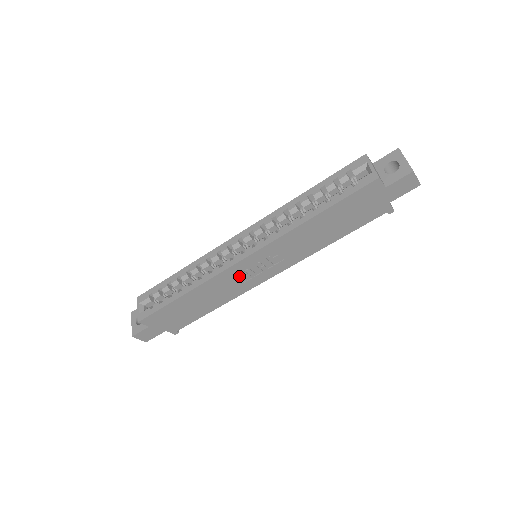
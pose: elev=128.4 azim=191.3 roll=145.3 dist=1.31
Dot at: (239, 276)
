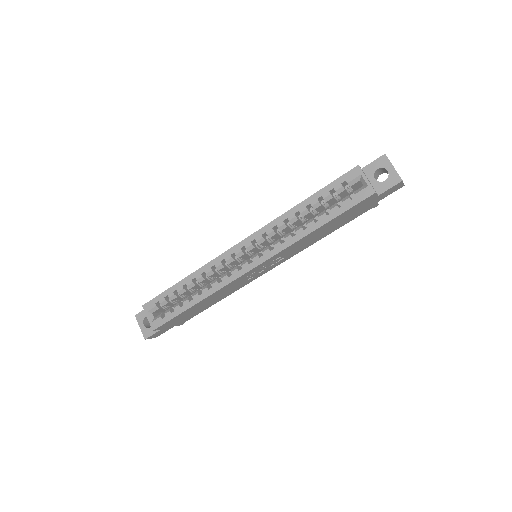
Dot at: (245, 278)
